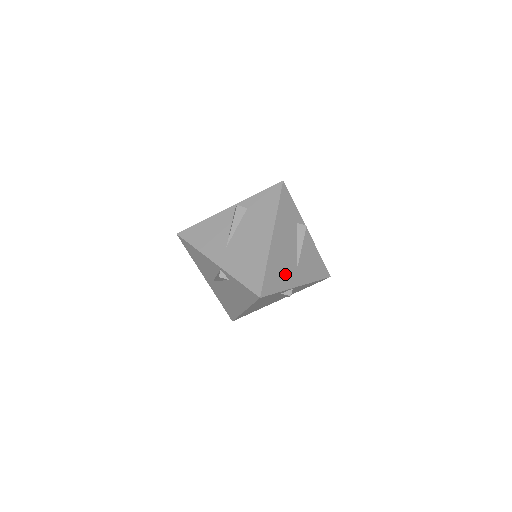
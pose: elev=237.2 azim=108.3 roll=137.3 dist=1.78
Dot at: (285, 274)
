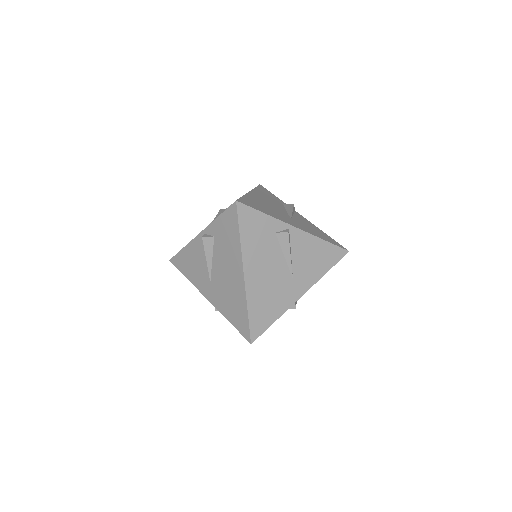
Dot at: (277, 299)
